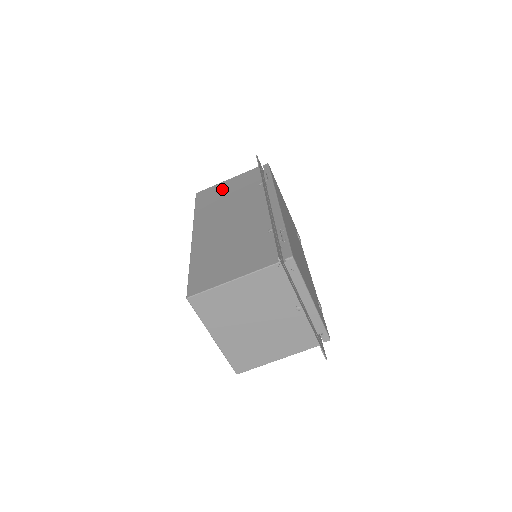
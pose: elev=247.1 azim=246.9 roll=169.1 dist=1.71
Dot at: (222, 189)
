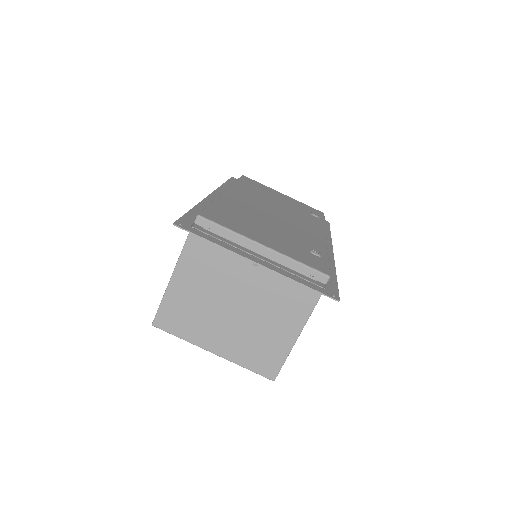
Dot at: occluded
